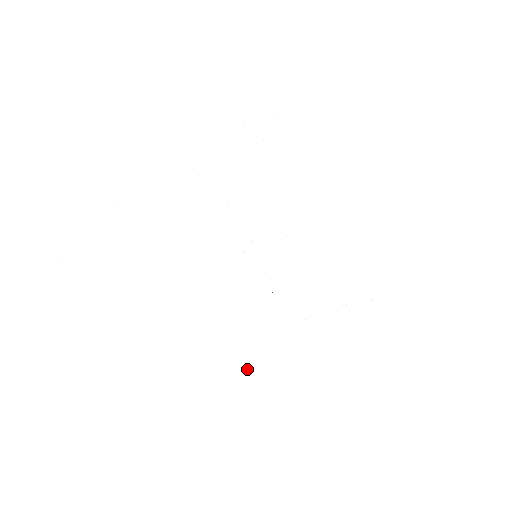
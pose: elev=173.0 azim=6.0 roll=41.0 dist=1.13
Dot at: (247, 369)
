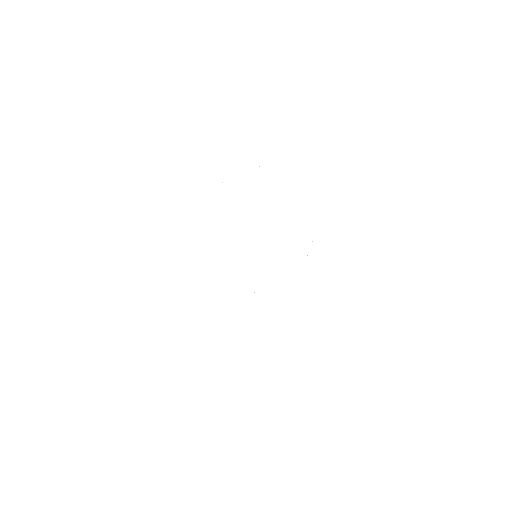
Dot at: occluded
